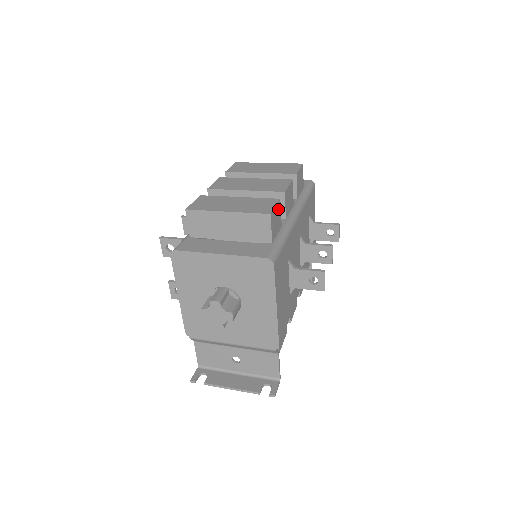
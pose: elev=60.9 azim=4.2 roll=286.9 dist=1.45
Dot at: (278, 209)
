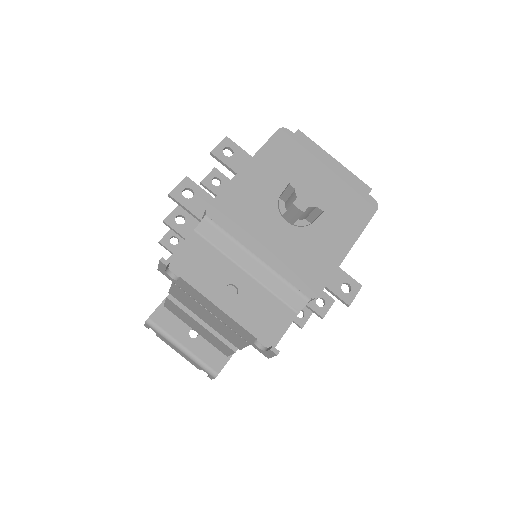
Dot at: occluded
